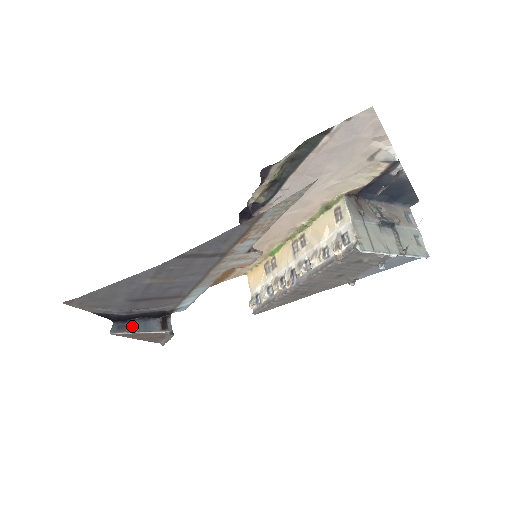
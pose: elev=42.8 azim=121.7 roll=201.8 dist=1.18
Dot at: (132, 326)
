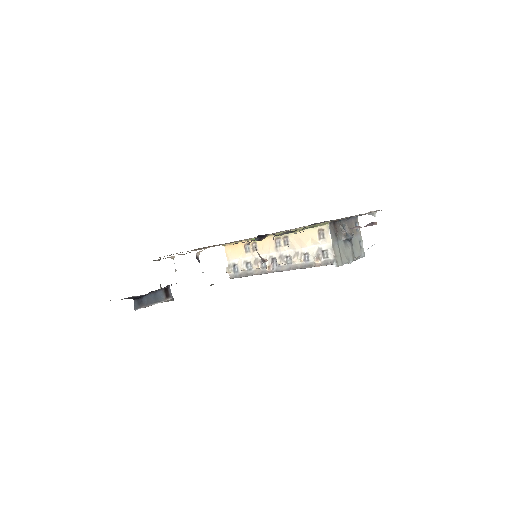
Dot at: (147, 300)
